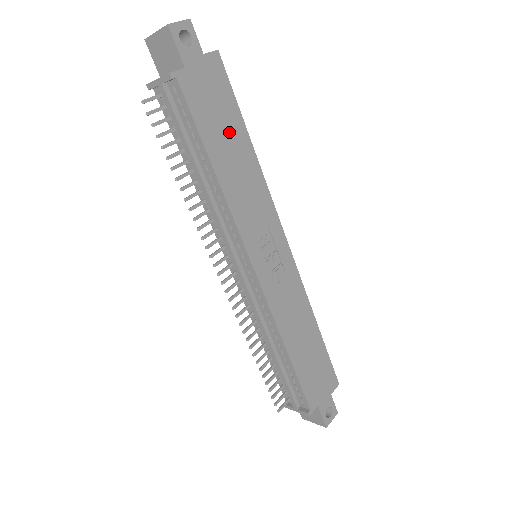
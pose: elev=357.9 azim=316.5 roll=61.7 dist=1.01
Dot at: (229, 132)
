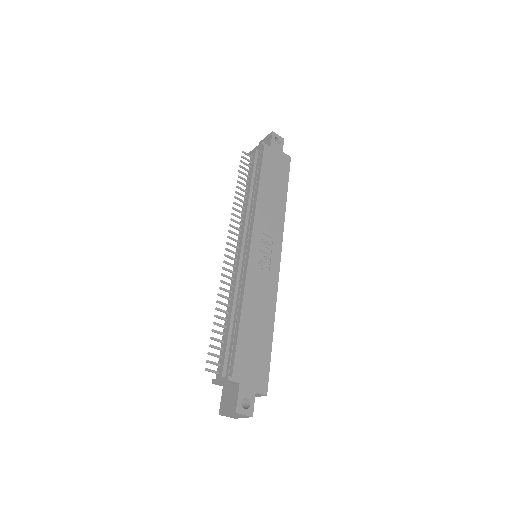
Dot at: (277, 184)
